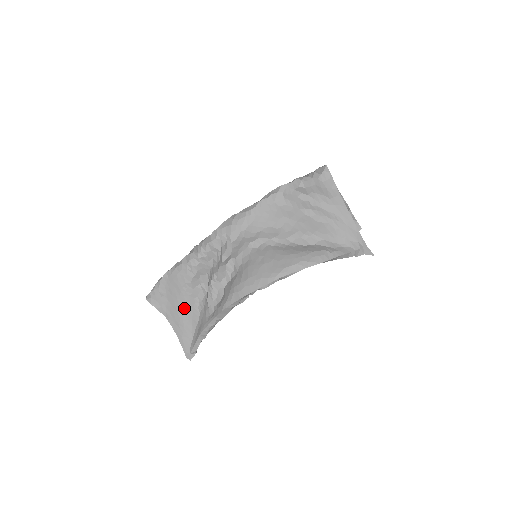
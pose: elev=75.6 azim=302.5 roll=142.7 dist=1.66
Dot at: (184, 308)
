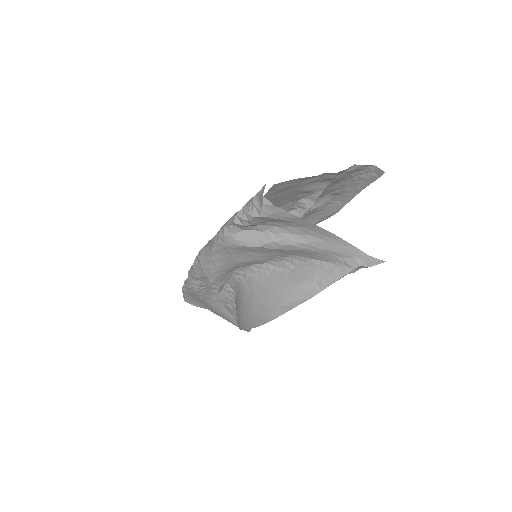
Dot at: (216, 309)
